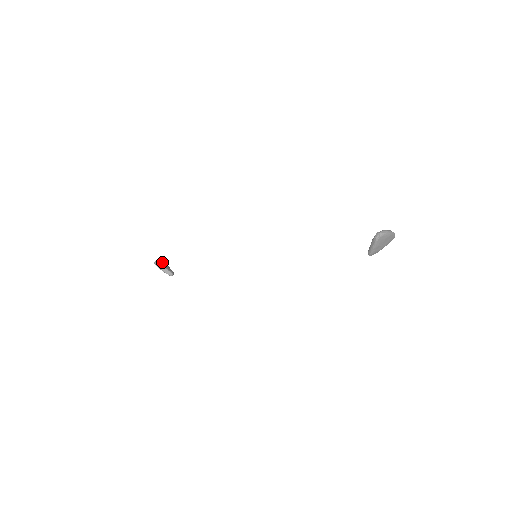
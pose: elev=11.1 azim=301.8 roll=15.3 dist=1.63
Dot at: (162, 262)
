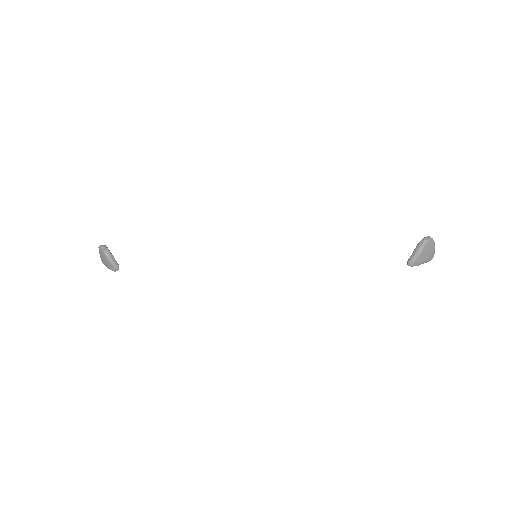
Dot at: occluded
